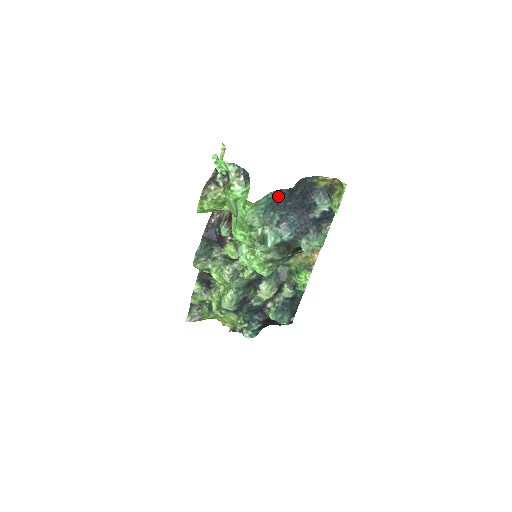
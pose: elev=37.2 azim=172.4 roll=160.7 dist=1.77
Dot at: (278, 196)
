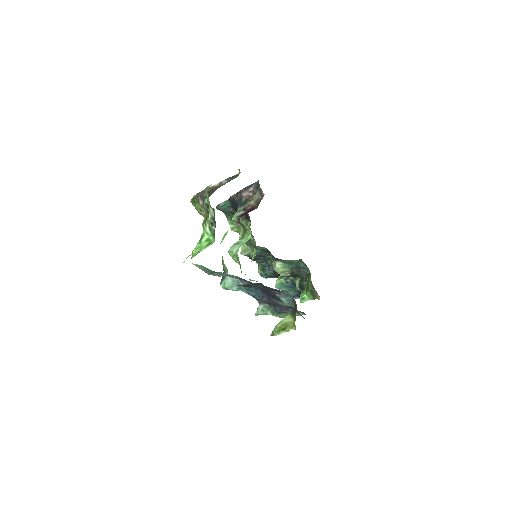
Dot at: occluded
